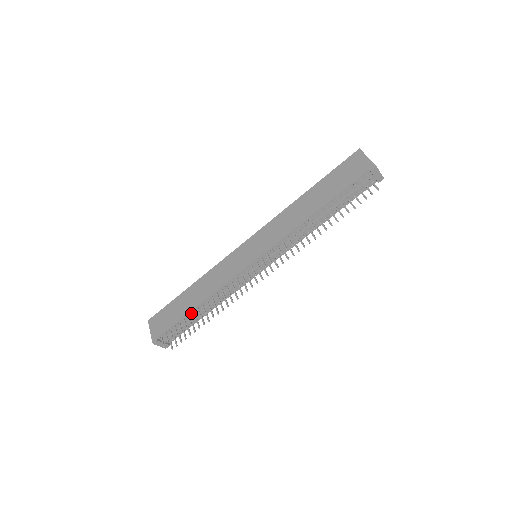
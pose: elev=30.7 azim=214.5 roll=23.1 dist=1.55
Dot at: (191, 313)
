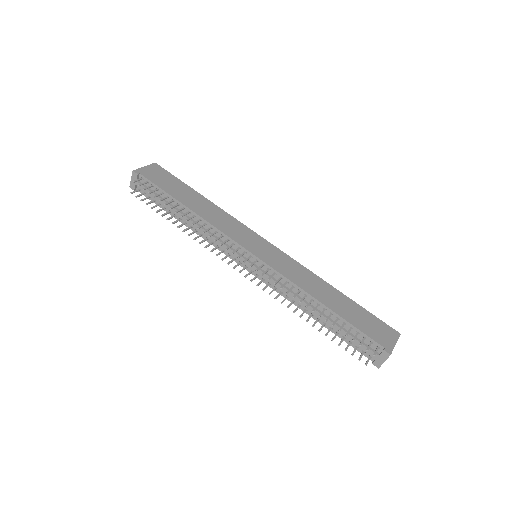
Dot at: (177, 202)
